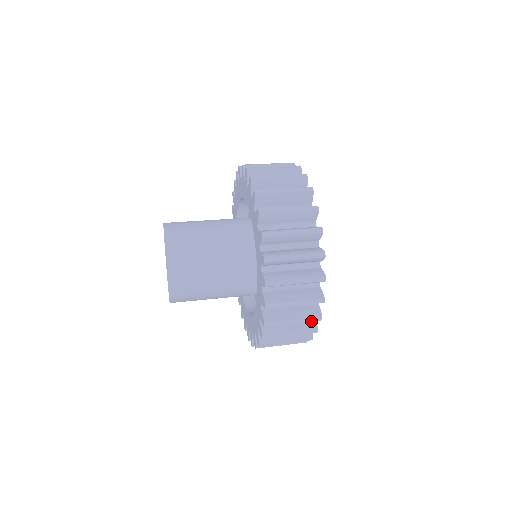
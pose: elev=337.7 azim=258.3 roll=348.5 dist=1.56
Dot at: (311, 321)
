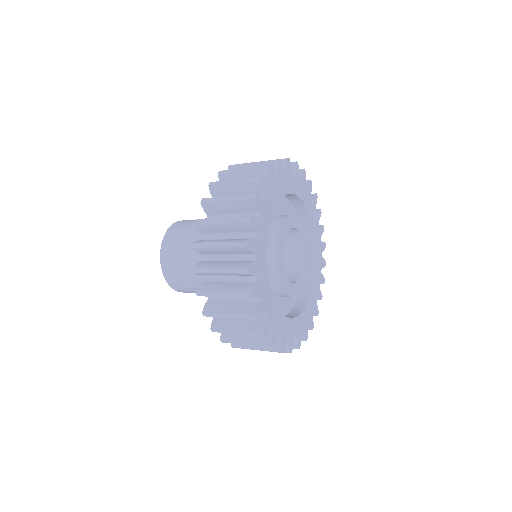
Dot at: (248, 239)
